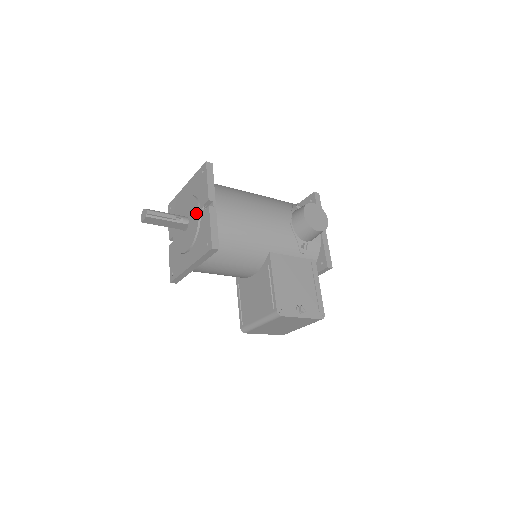
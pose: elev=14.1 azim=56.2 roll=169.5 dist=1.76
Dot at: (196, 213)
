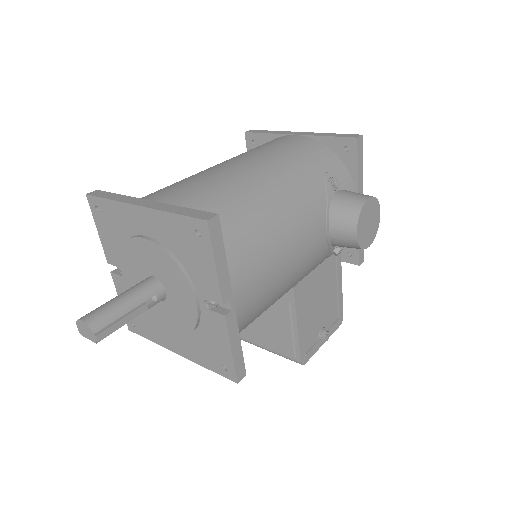
Dot at: (189, 301)
